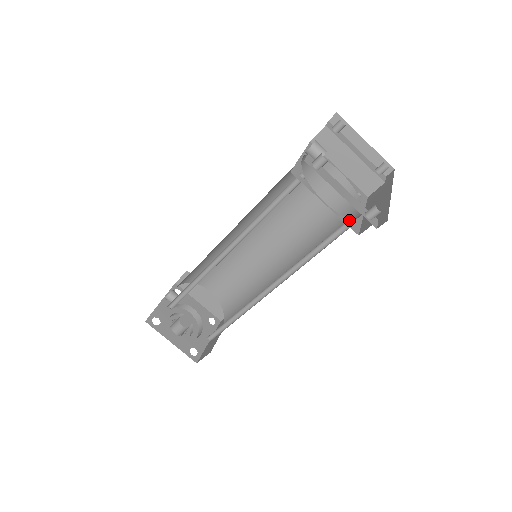
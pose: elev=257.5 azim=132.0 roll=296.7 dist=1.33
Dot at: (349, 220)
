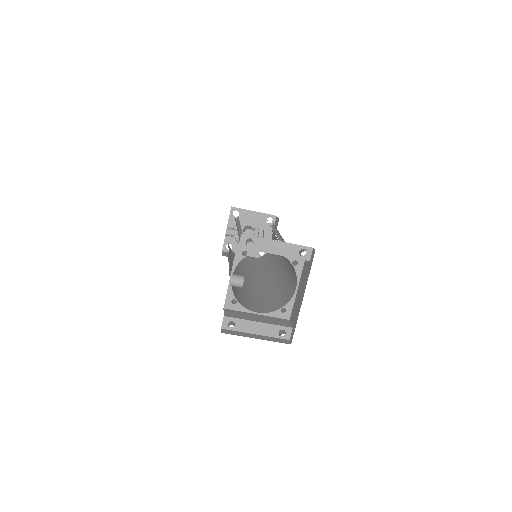
Dot at: (282, 307)
